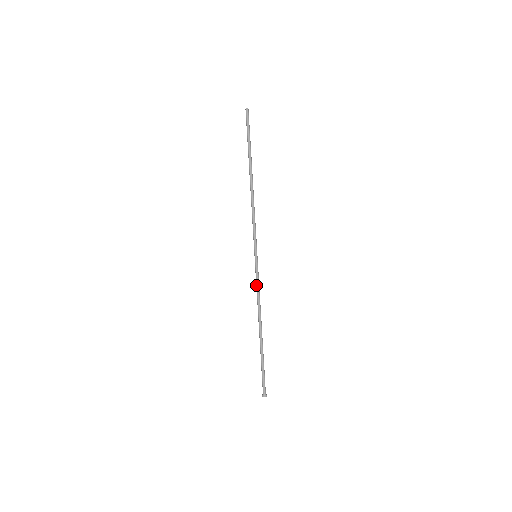
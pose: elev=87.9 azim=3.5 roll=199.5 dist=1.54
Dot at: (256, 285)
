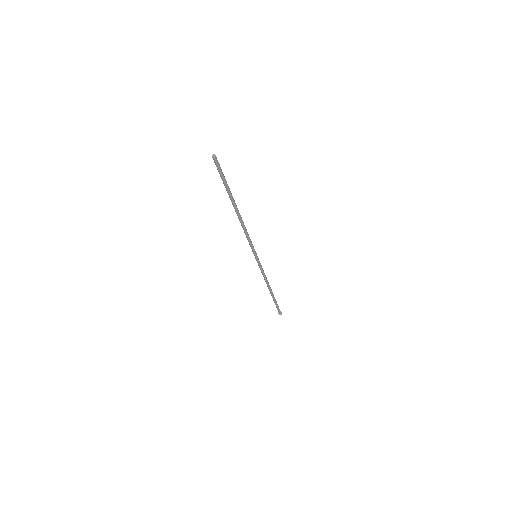
Dot at: (261, 272)
